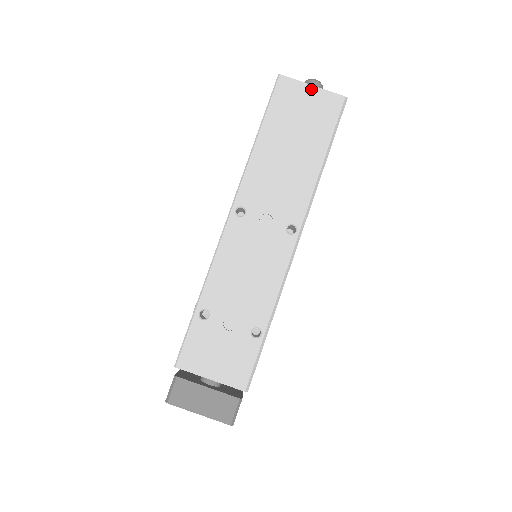
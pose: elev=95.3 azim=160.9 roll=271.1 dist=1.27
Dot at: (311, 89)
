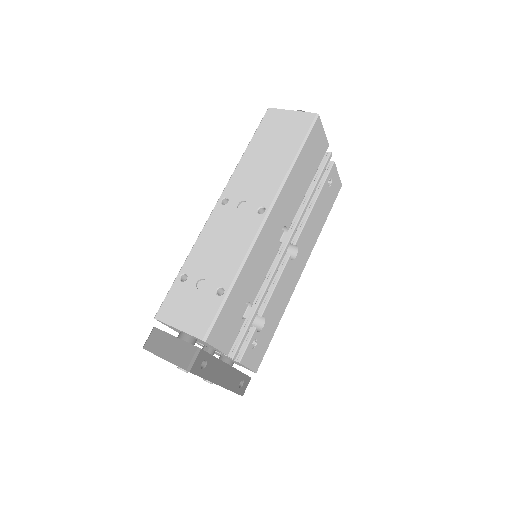
Dot at: (290, 113)
